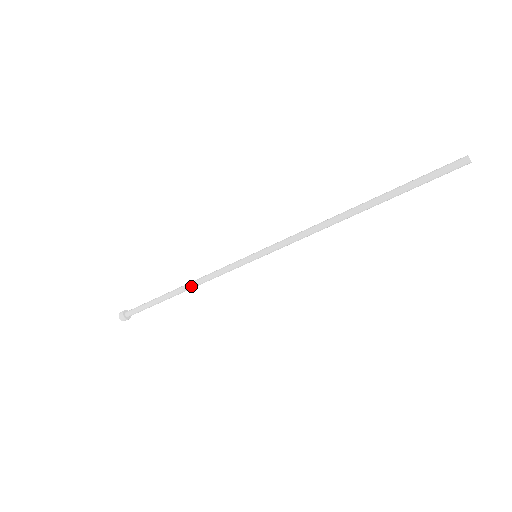
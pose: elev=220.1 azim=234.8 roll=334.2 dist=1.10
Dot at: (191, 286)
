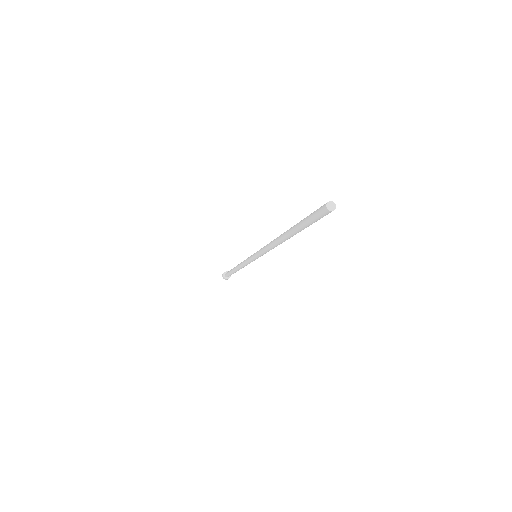
Dot at: (238, 266)
